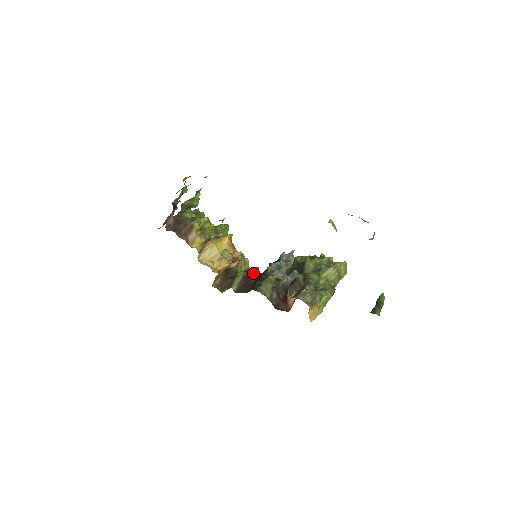
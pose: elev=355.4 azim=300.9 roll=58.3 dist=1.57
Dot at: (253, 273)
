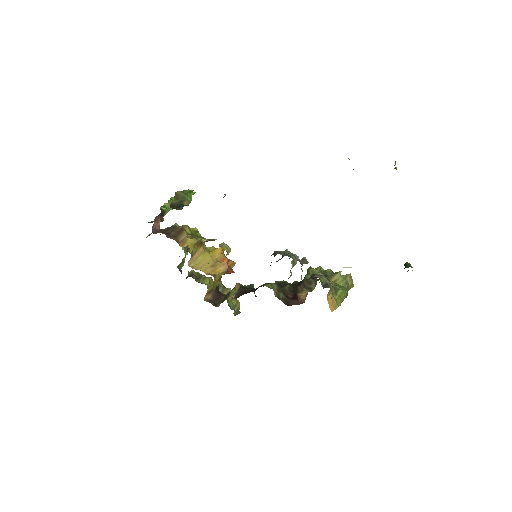
Dot at: (250, 288)
